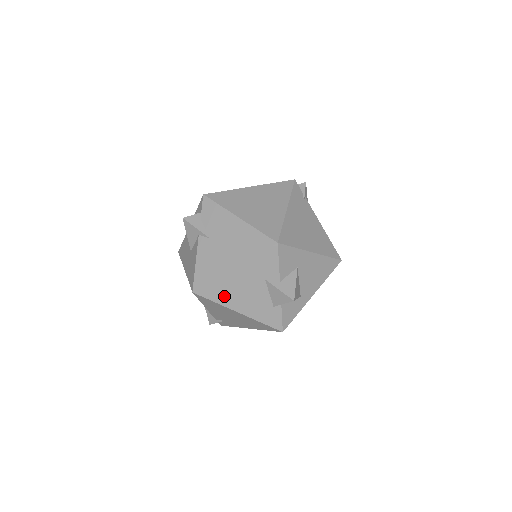
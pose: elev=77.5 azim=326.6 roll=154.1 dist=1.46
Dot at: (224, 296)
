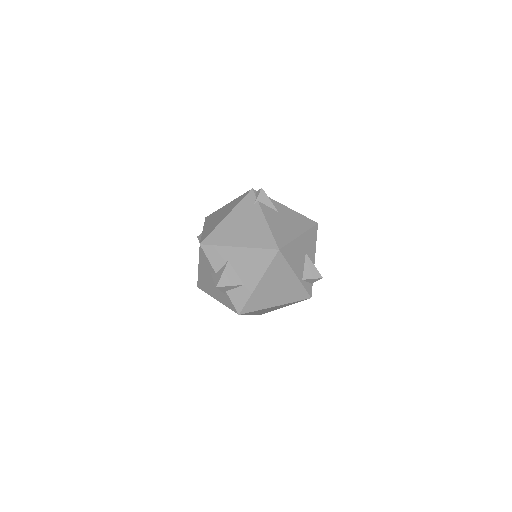
Dot at: (206, 288)
